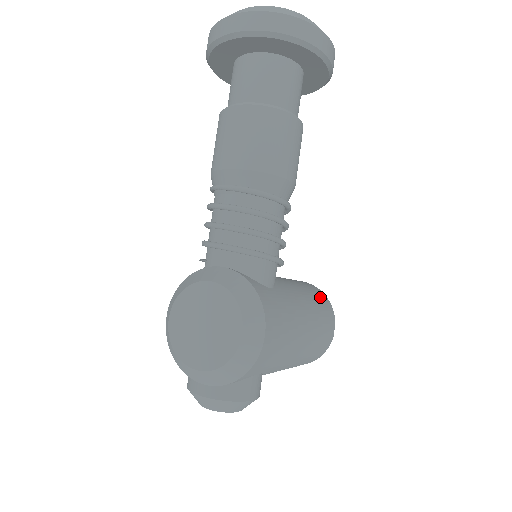
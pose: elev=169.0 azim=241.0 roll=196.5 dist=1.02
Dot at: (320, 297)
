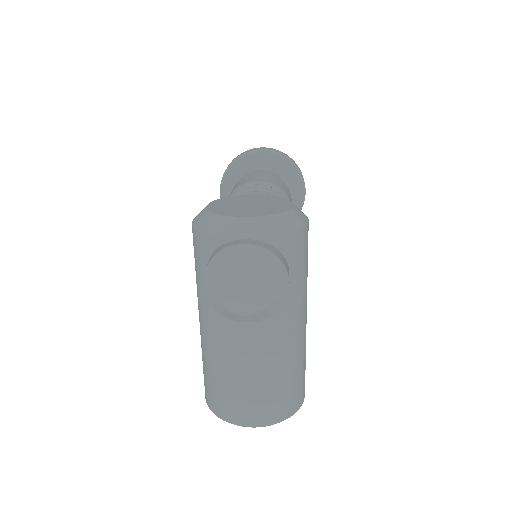
Dot at: occluded
